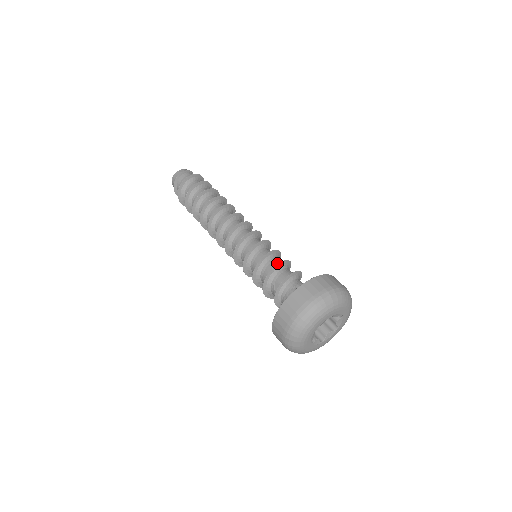
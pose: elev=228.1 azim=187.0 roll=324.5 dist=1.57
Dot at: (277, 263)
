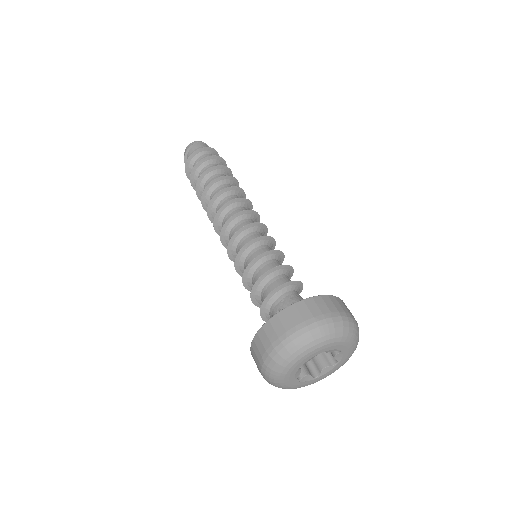
Dot at: occluded
